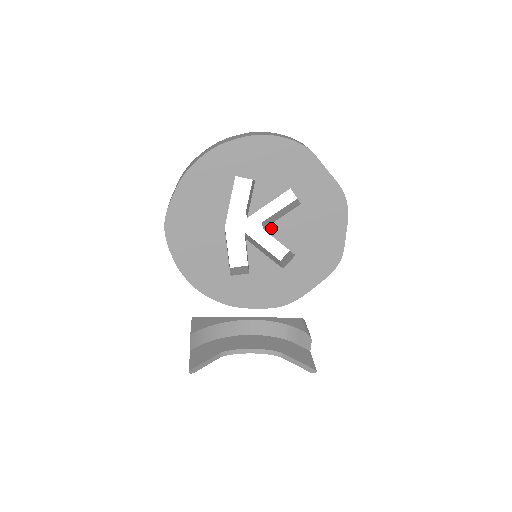
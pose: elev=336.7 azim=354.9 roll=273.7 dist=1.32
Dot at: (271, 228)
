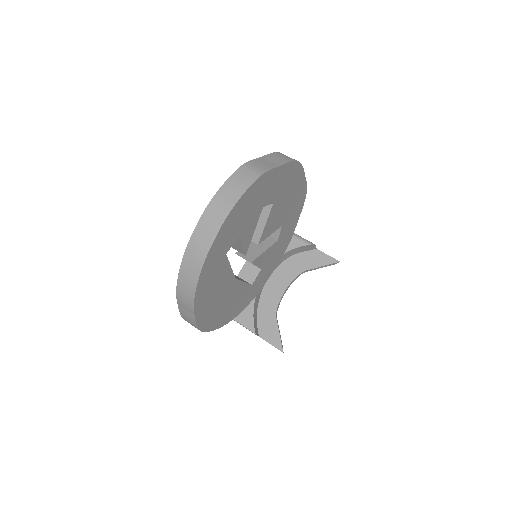
Dot at: (262, 238)
